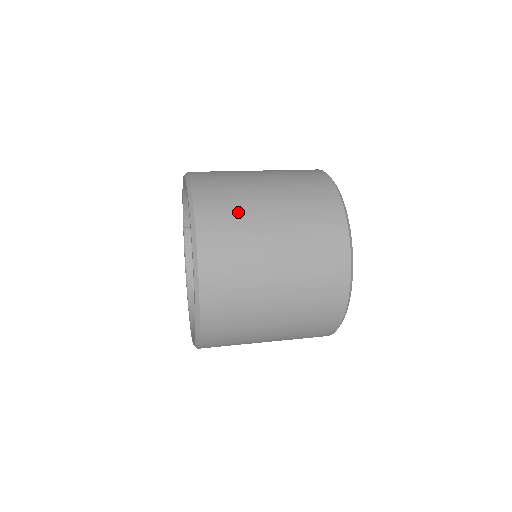
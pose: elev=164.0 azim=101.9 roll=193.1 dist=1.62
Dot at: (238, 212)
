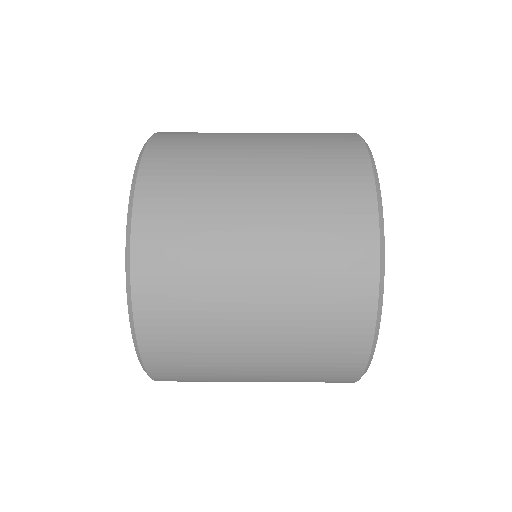
Dot at: (200, 219)
